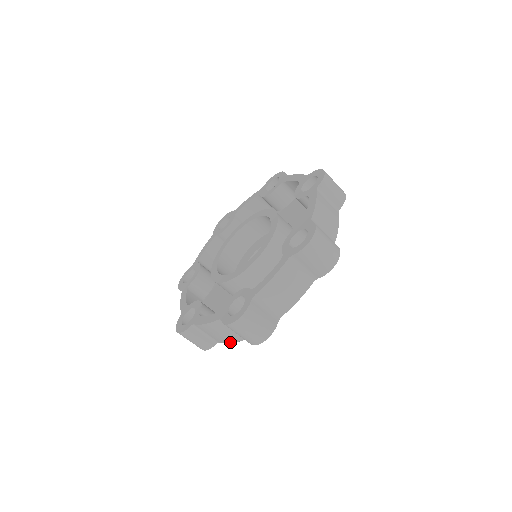
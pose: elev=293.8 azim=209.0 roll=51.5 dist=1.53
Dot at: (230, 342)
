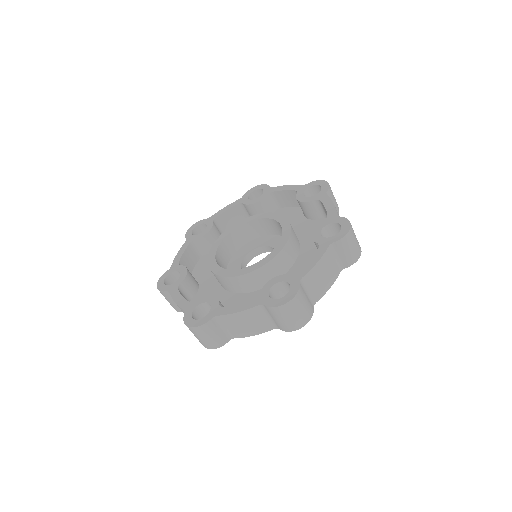
Dot at: occluded
